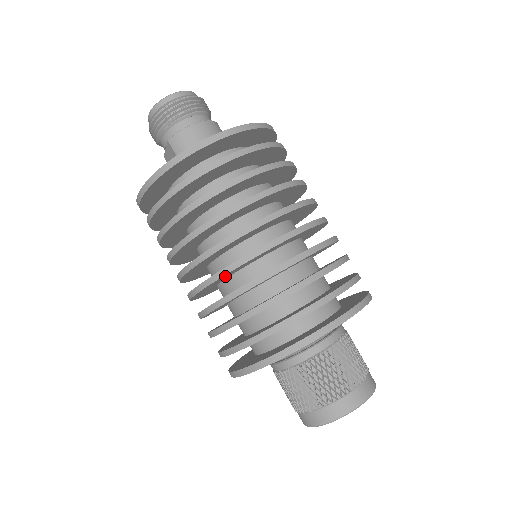
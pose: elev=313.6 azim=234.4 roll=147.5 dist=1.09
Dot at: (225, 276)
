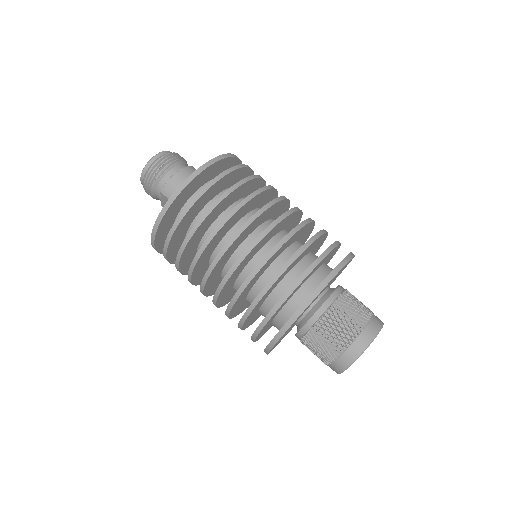
Dot at: (234, 274)
